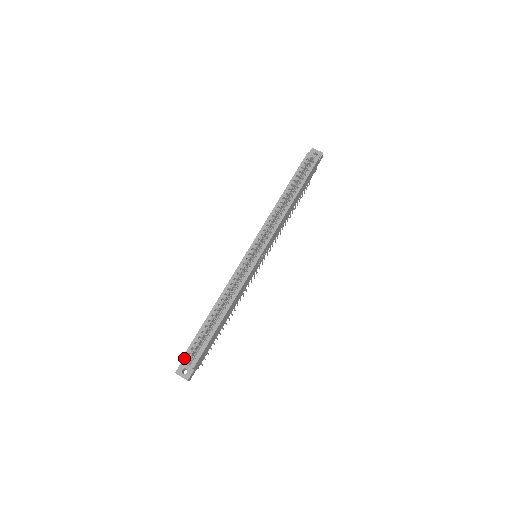
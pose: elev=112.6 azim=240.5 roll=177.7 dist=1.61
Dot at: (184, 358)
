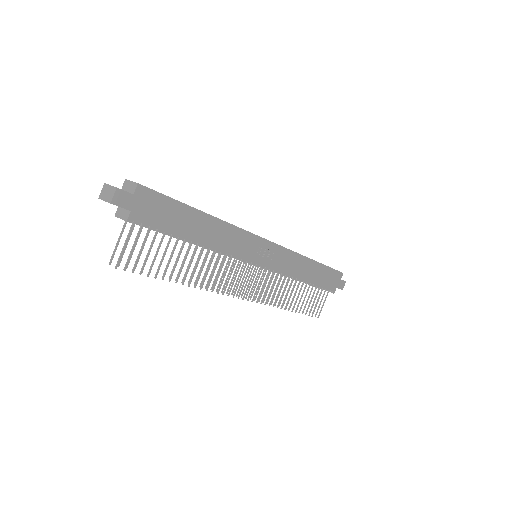
Dot at: occluded
